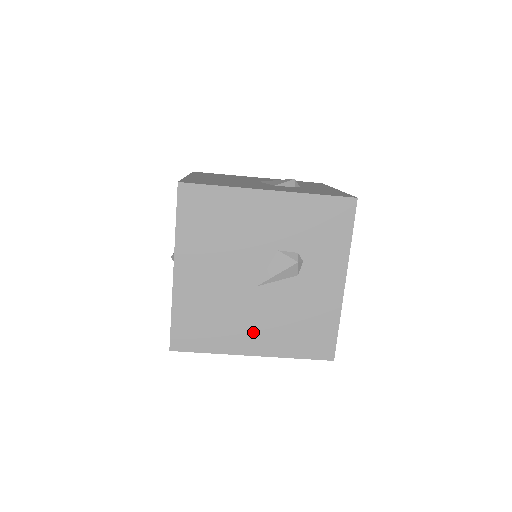
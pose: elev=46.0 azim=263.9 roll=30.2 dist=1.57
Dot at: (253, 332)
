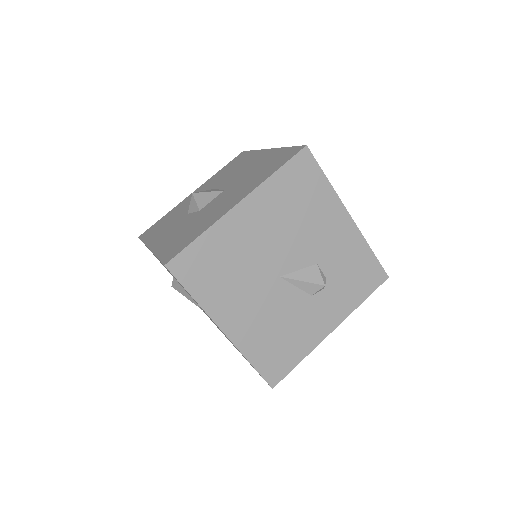
Dot at: (242, 311)
